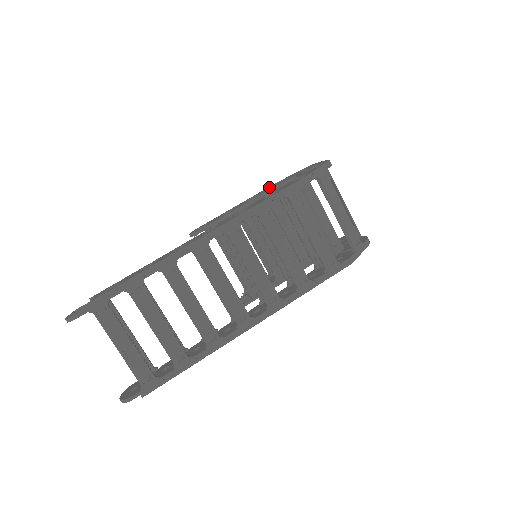
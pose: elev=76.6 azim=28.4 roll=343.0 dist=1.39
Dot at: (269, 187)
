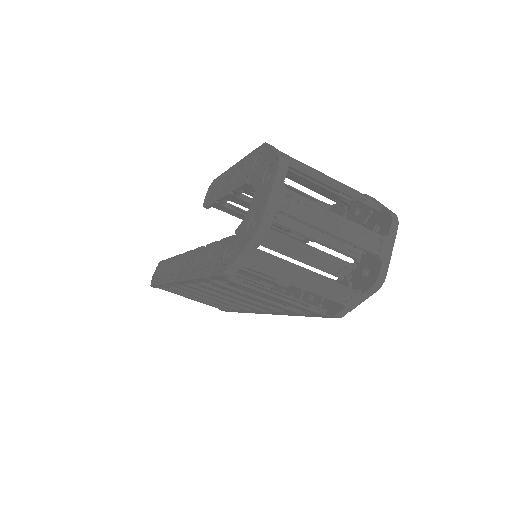
Dot at: (252, 158)
